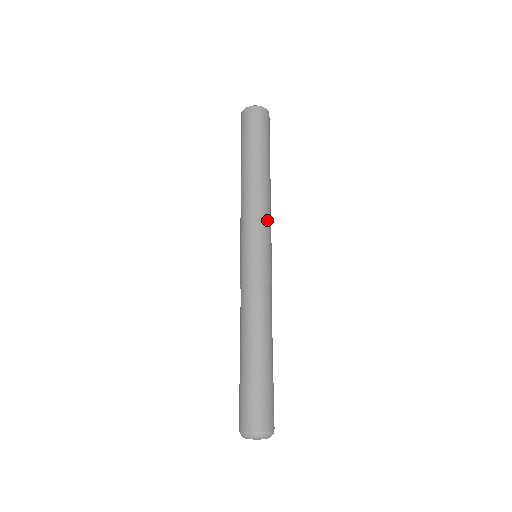
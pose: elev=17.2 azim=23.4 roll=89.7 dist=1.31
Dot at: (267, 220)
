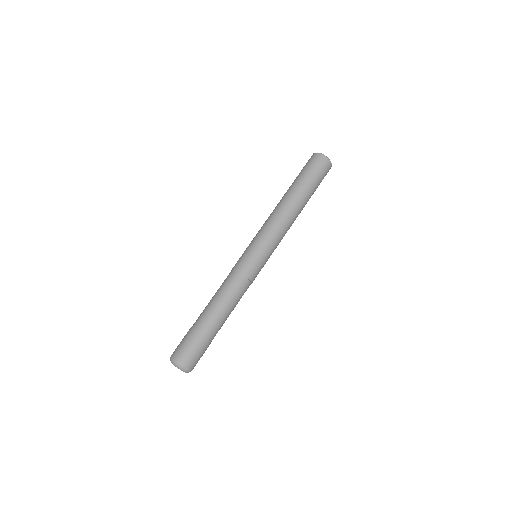
Dot at: (280, 240)
